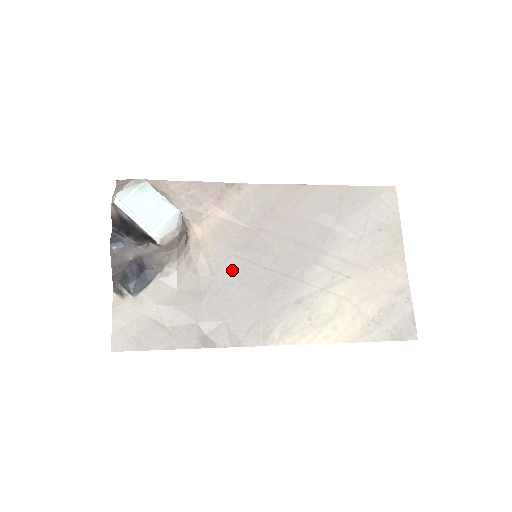
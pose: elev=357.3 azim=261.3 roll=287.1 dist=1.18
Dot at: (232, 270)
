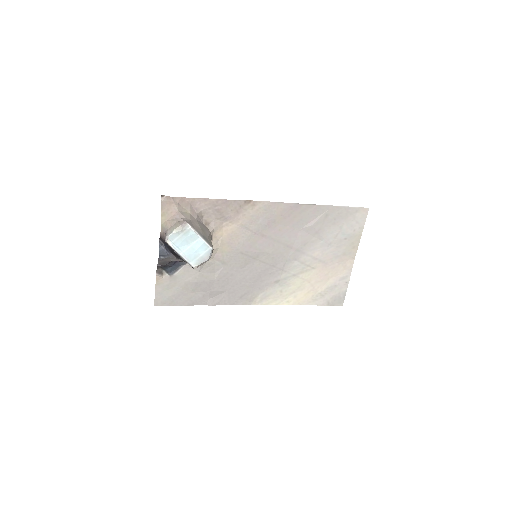
Dot at: (238, 262)
